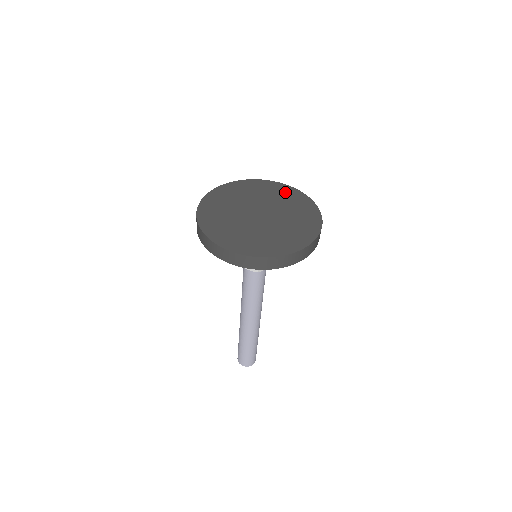
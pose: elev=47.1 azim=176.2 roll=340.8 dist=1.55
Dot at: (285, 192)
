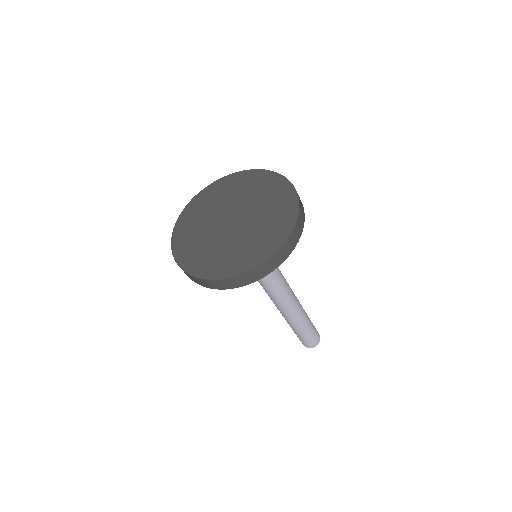
Dot at: (282, 199)
